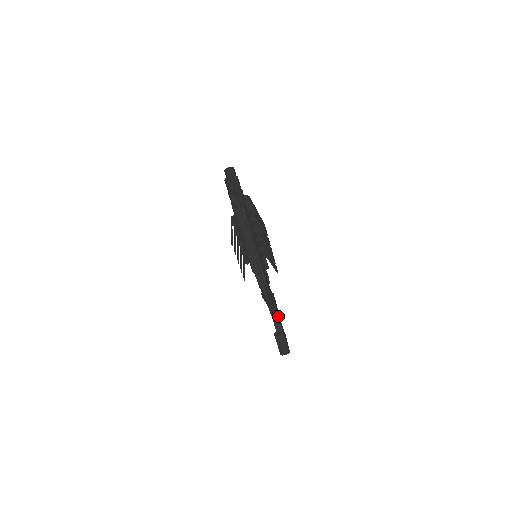
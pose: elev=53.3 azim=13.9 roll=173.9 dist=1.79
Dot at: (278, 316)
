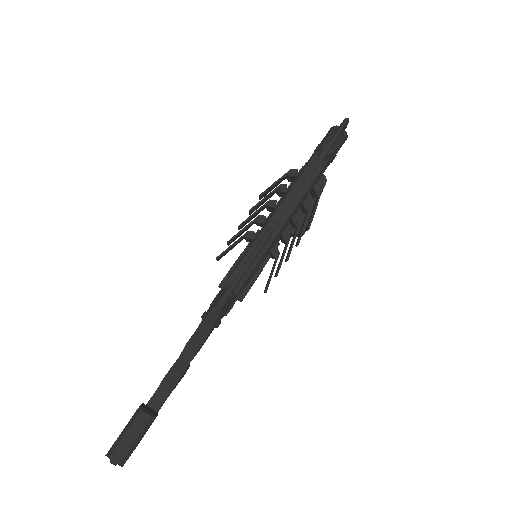
Dot at: (164, 399)
